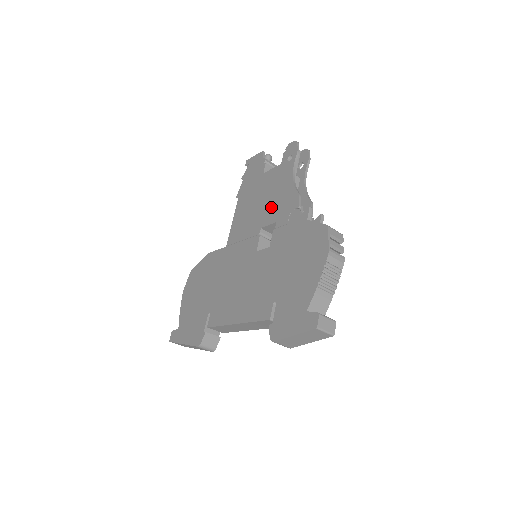
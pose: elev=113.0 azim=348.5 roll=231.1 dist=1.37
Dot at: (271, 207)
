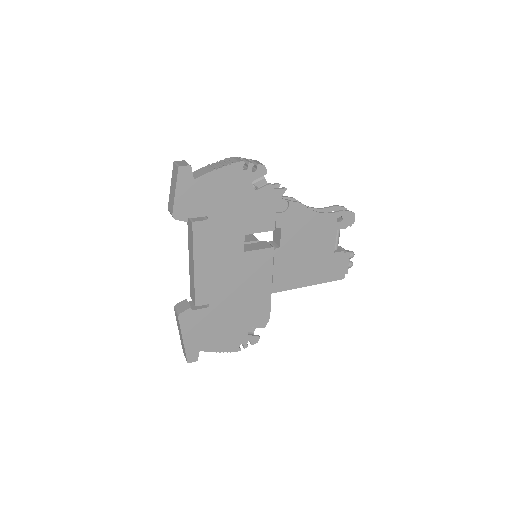
Dot at: occluded
